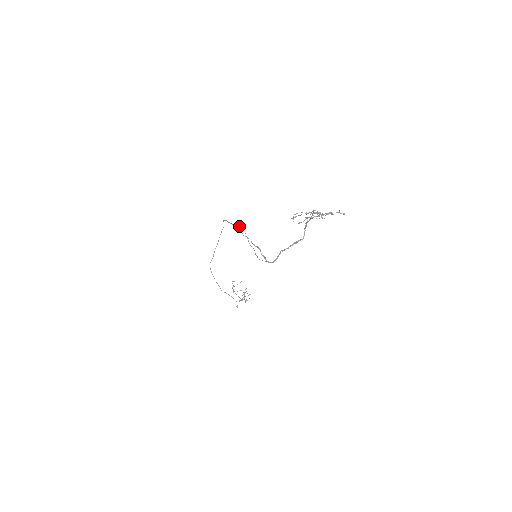
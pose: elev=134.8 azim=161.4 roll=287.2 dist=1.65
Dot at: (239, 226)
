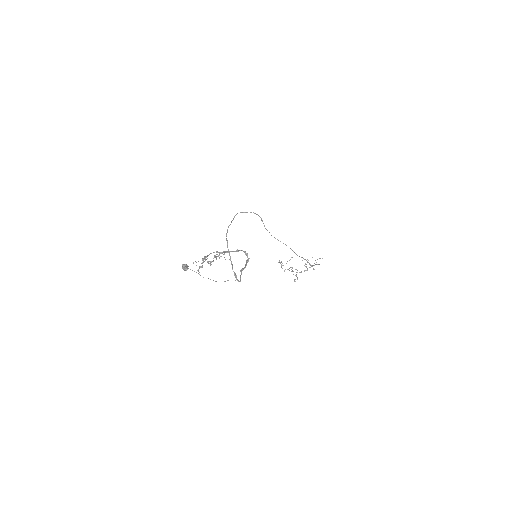
Dot at: (182, 267)
